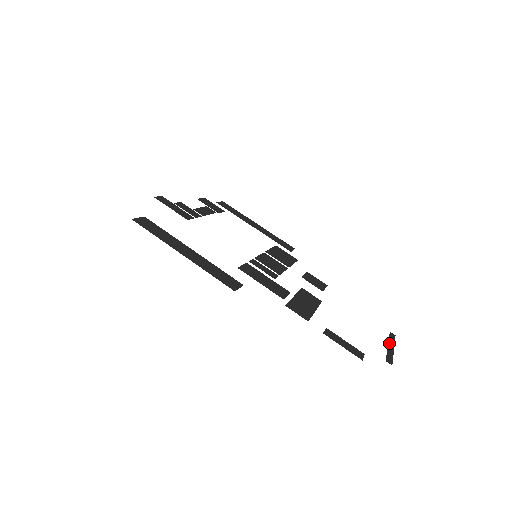
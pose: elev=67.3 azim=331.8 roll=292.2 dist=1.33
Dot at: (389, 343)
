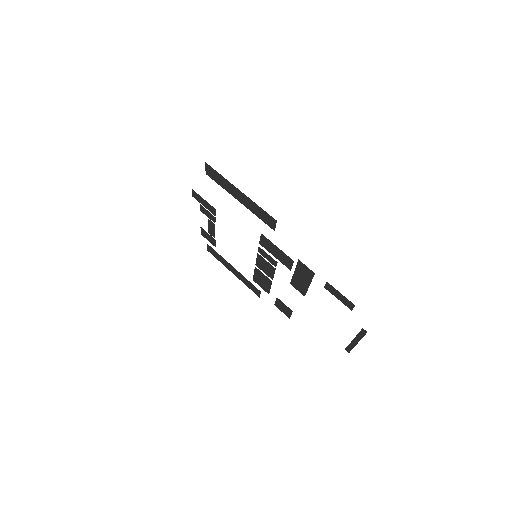
Dot at: (352, 341)
